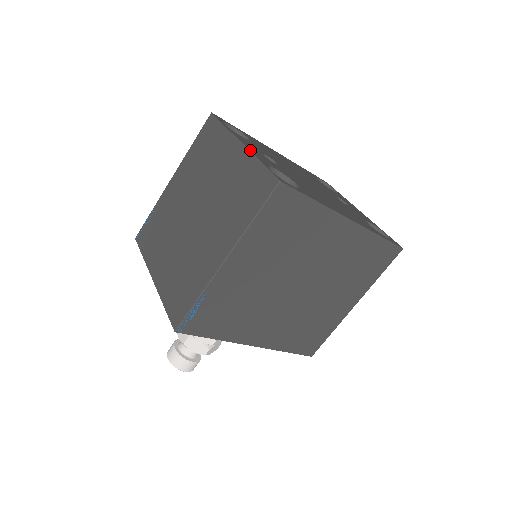
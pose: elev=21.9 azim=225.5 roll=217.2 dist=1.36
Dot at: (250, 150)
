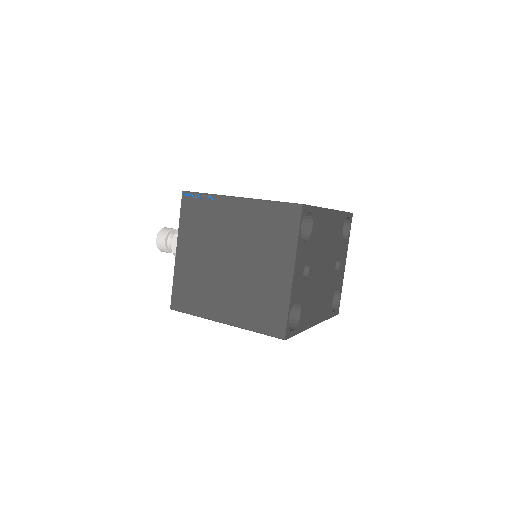
Dot at: (293, 287)
